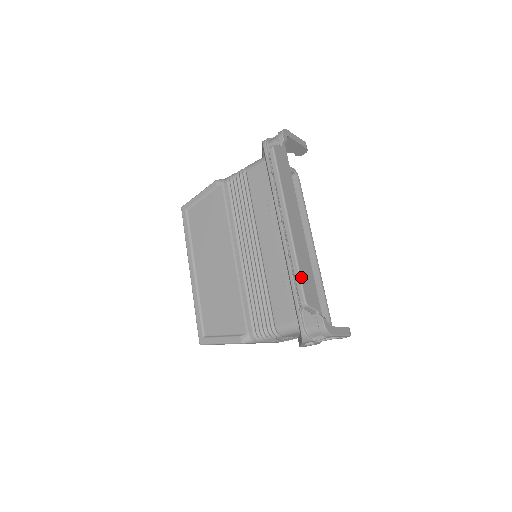
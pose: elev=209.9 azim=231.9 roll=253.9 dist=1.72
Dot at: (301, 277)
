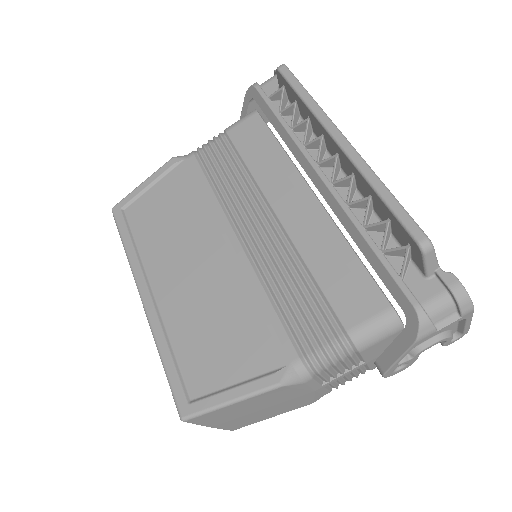
Dot at: (402, 206)
